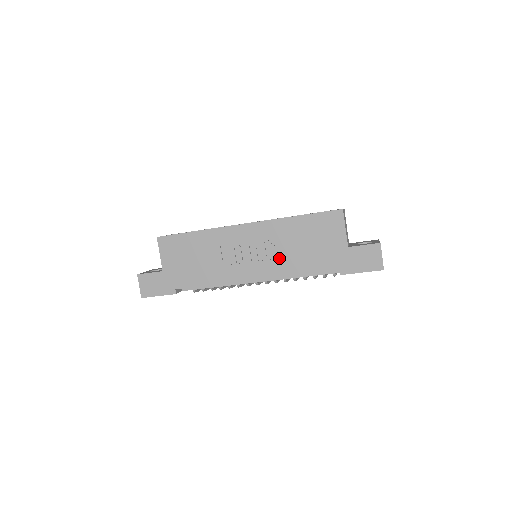
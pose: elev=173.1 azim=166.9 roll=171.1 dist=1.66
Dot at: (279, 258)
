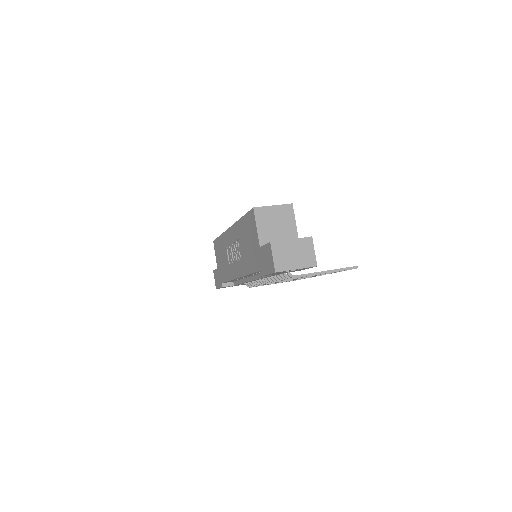
Dot at: (241, 258)
